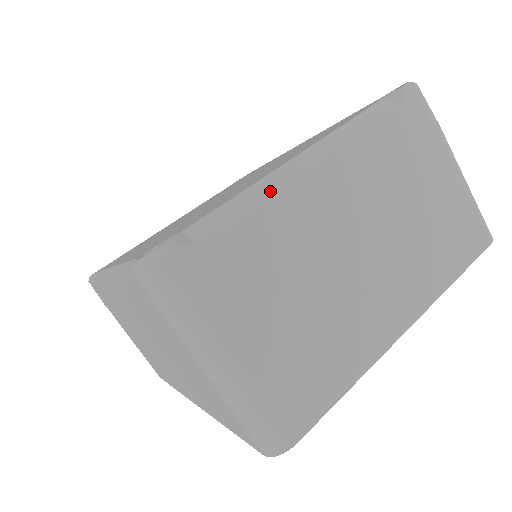
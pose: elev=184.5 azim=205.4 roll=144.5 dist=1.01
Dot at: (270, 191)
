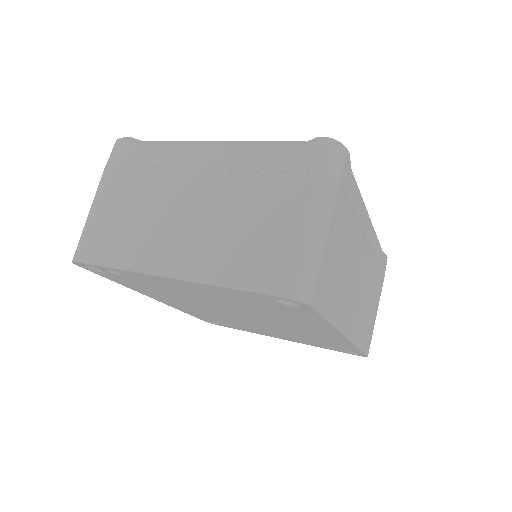
Dot at: (179, 143)
